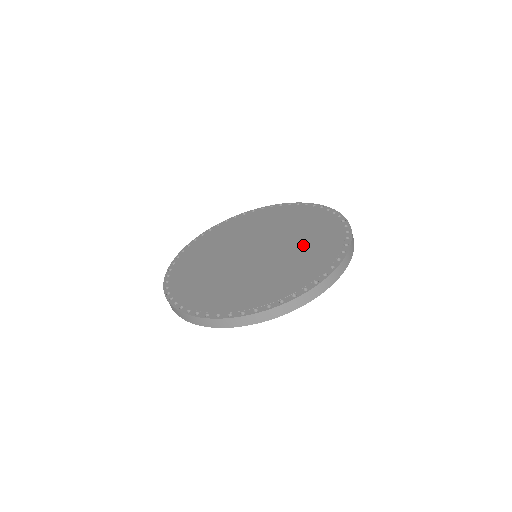
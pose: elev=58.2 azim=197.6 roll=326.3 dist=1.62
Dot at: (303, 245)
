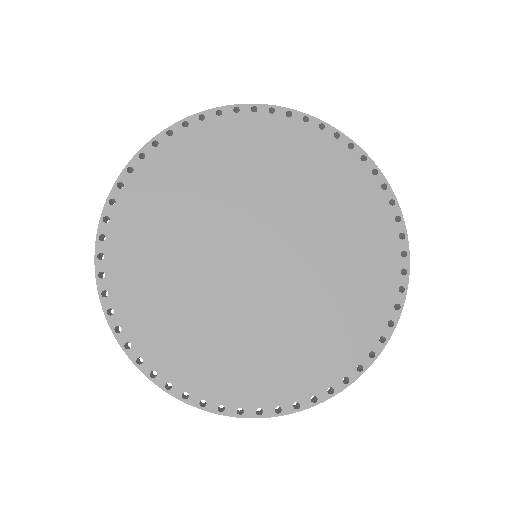
Dot at: (324, 211)
